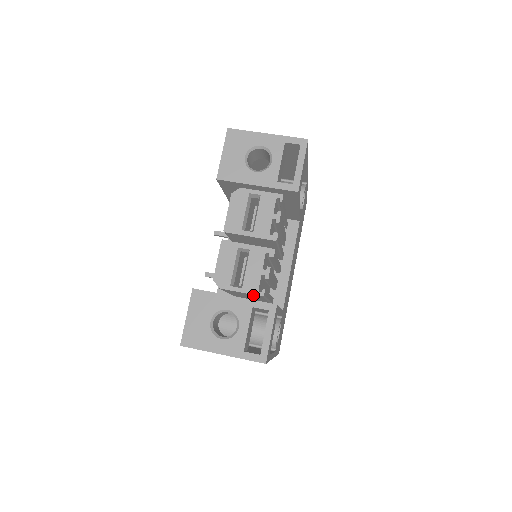
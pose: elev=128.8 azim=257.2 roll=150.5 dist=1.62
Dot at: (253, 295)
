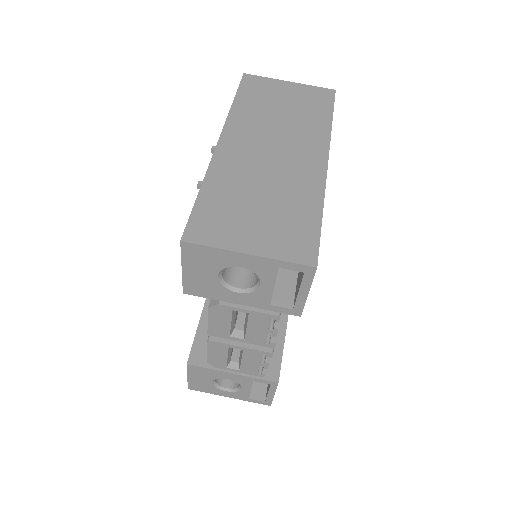
Dot at: occluded
